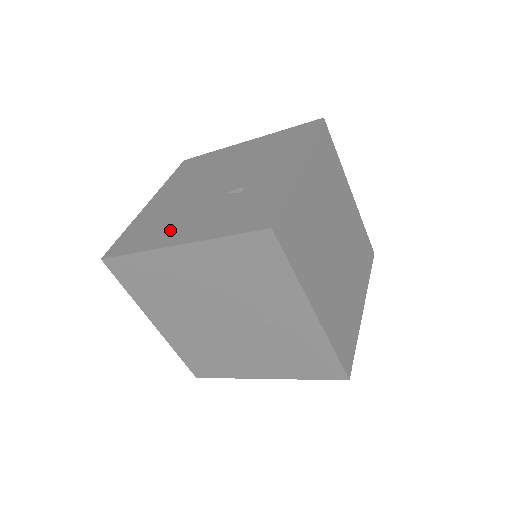
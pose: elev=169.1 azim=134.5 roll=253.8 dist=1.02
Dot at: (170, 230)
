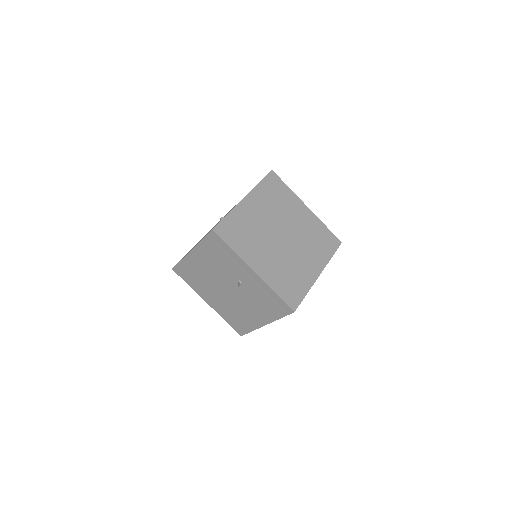
Dot at: occluded
